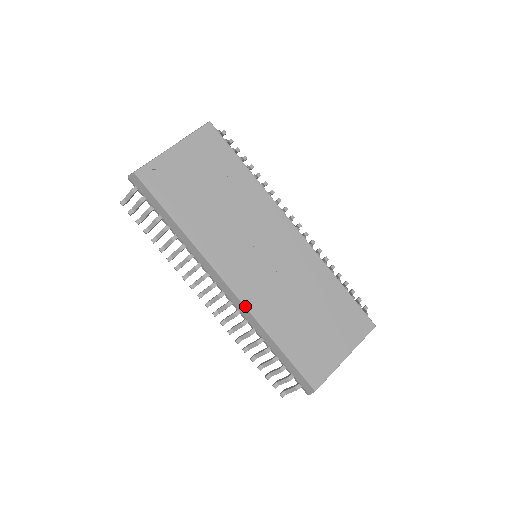
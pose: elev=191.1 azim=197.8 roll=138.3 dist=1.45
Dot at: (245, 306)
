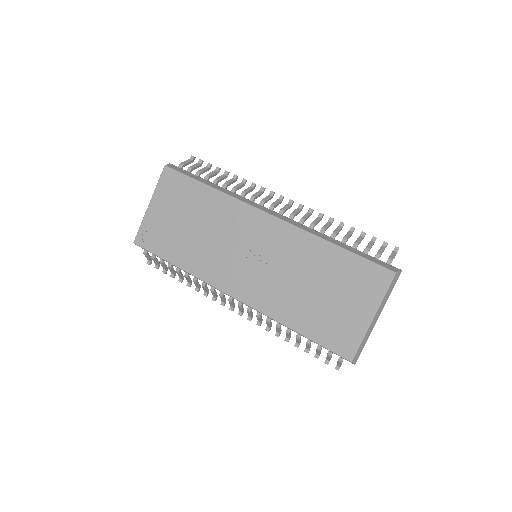
Dot at: occluded
